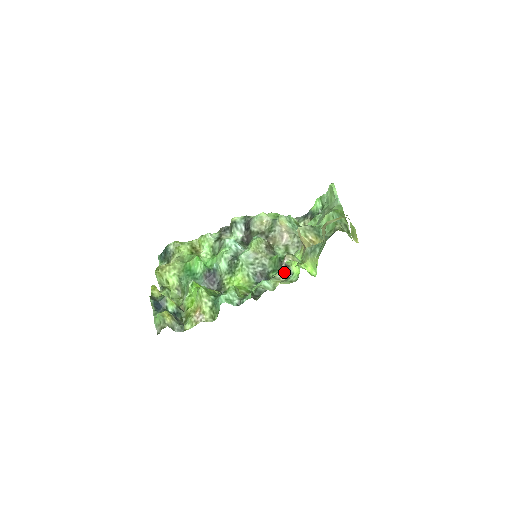
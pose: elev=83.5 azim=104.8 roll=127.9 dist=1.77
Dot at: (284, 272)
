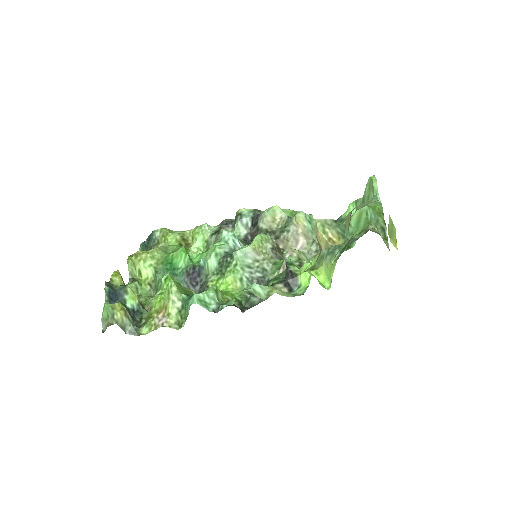
Dot at: (288, 282)
